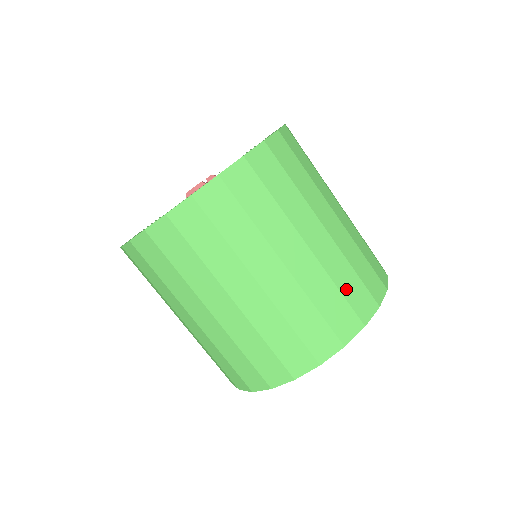
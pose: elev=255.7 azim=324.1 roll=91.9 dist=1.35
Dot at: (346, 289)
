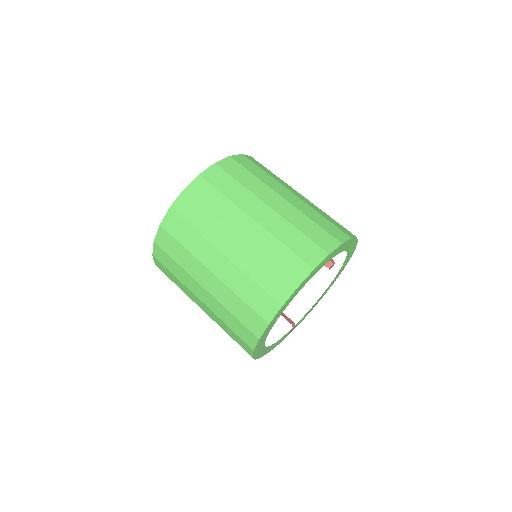
Dot at: occluded
